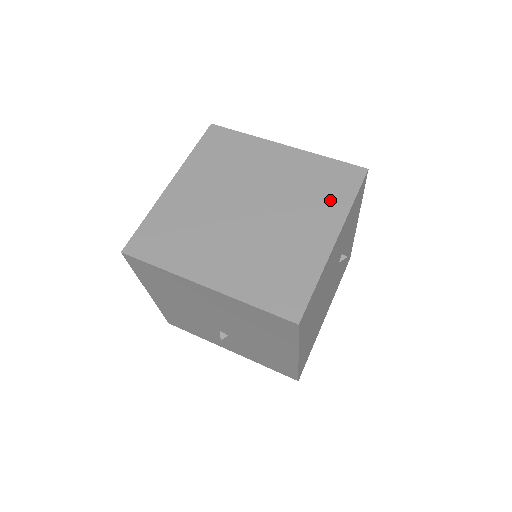
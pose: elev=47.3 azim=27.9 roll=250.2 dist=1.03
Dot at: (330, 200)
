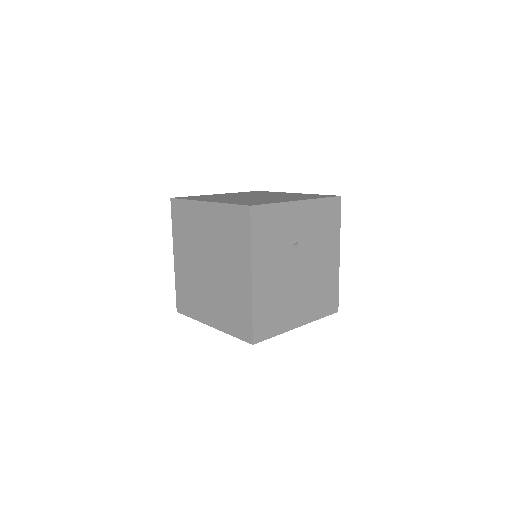
Dot at: (239, 245)
